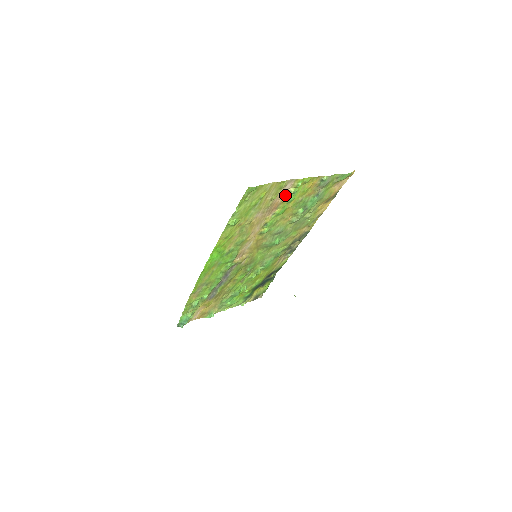
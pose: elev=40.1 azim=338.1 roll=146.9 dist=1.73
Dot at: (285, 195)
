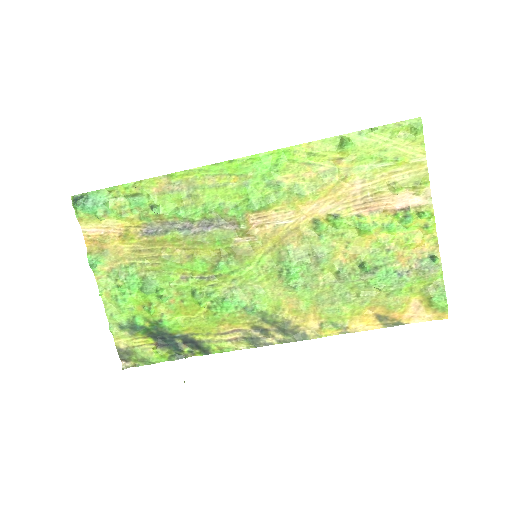
Dot at: (398, 209)
